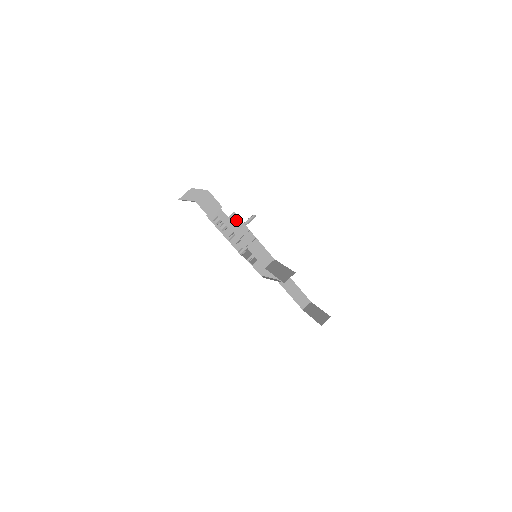
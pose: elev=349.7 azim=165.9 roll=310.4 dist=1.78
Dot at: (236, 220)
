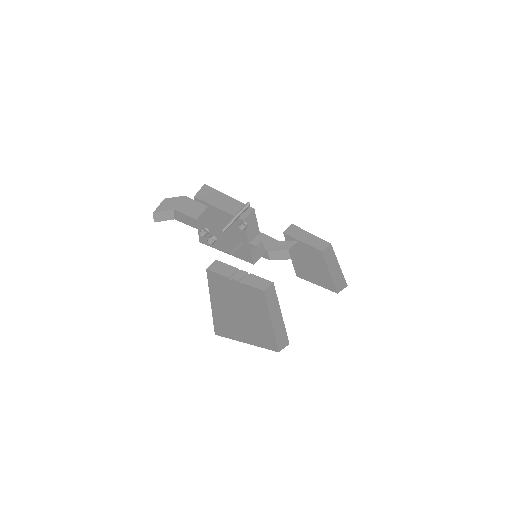
Dot at: (220, 265)
